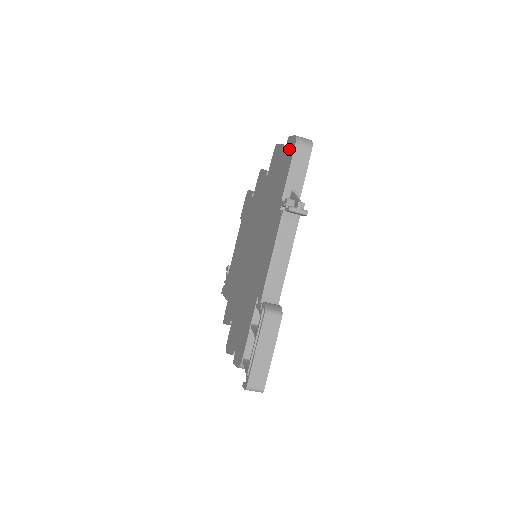
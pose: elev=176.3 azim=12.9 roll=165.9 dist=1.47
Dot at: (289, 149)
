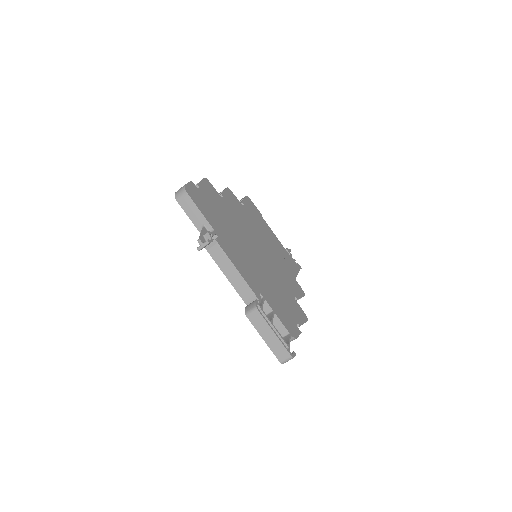
Dot at: occluded
